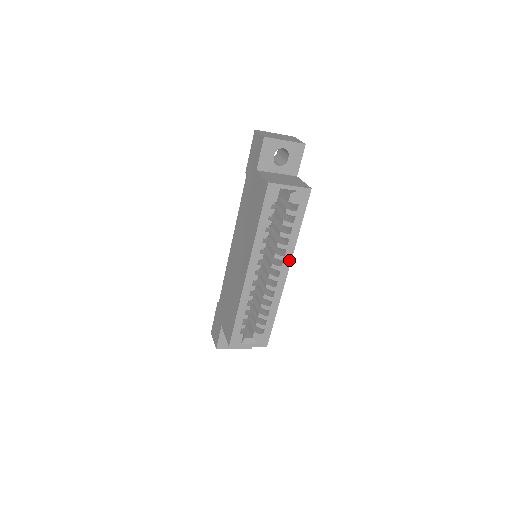
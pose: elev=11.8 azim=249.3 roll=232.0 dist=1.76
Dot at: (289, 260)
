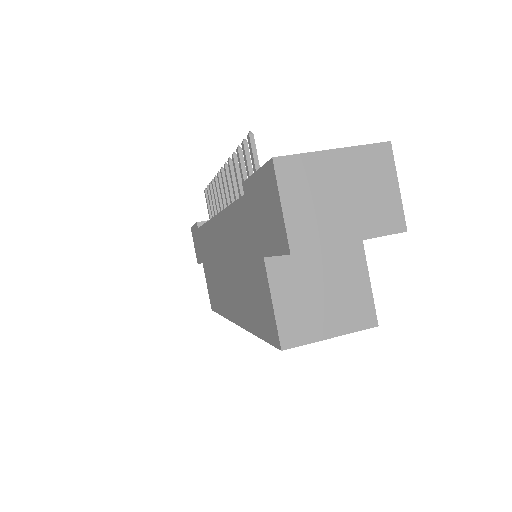
Dot at: occluded
